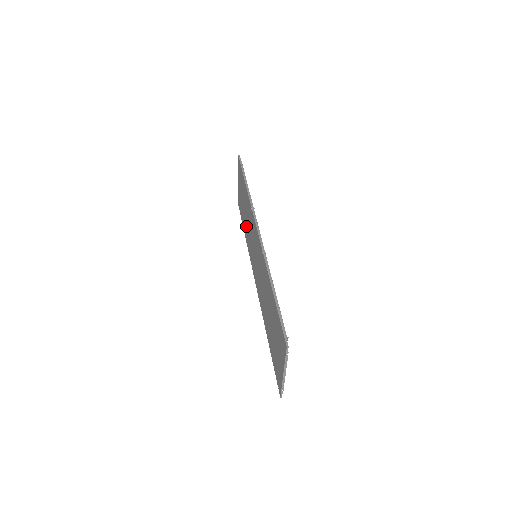
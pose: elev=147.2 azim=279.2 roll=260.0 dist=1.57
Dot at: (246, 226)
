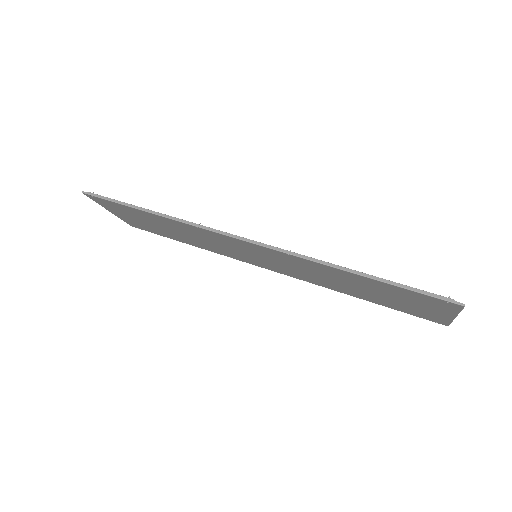
Dot at: (188, 239)
